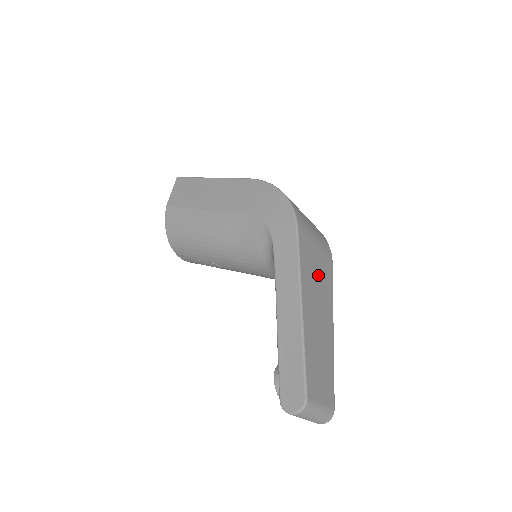
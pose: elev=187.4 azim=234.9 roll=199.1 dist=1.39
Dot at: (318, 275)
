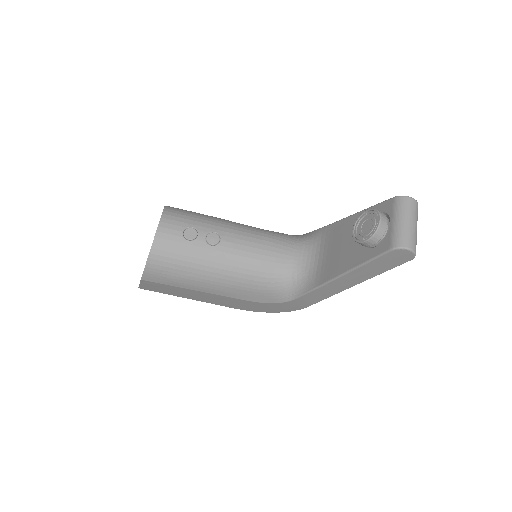
Dot at: occluded
